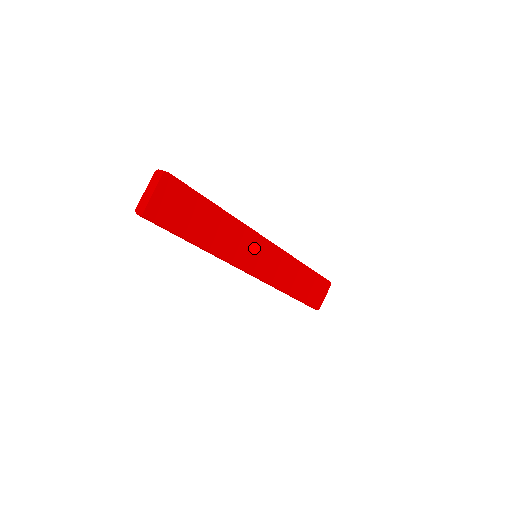
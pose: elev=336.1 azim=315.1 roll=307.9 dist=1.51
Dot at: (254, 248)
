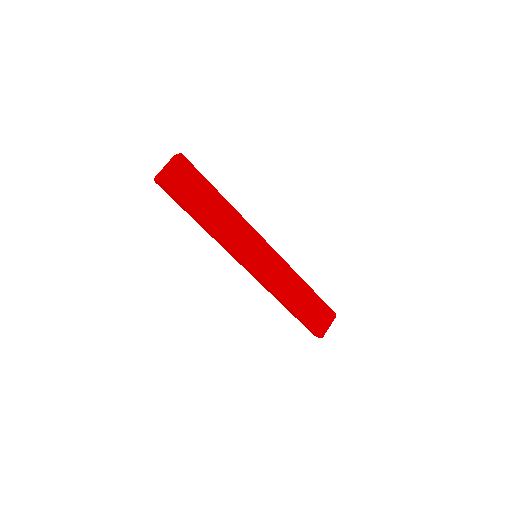
Dot at: (253, 245)
